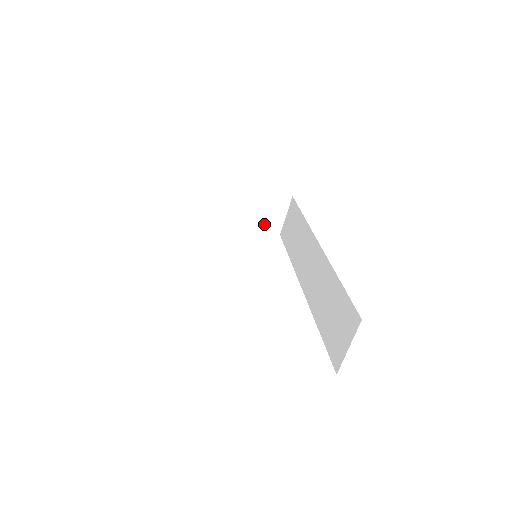
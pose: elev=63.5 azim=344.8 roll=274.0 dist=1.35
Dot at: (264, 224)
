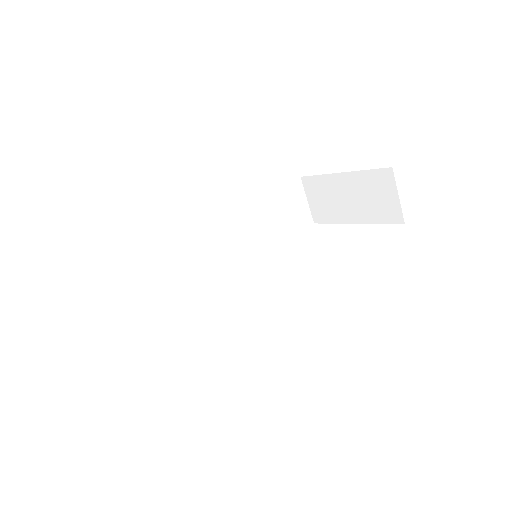
Dot at: (380, 214)
